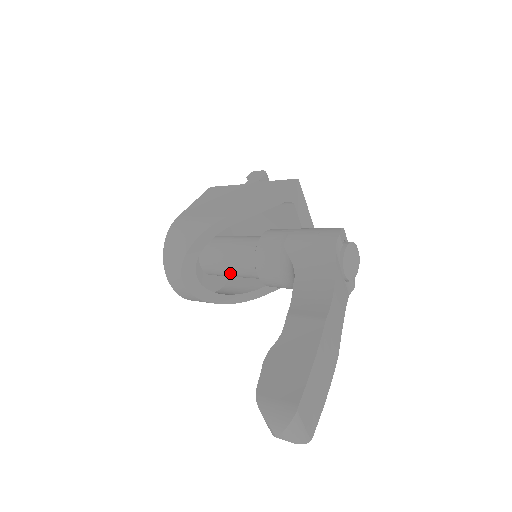
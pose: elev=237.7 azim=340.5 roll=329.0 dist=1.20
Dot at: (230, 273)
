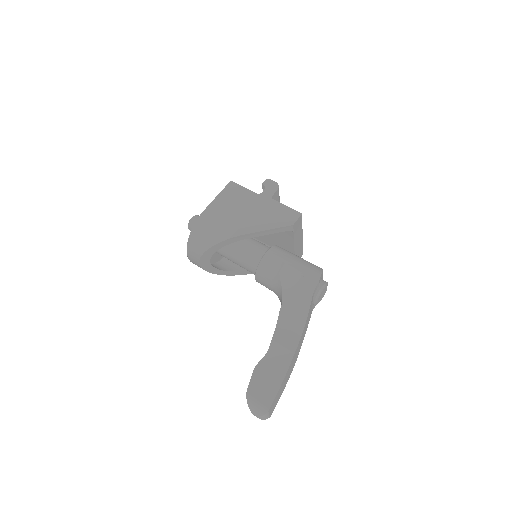
Dot at: occluded
